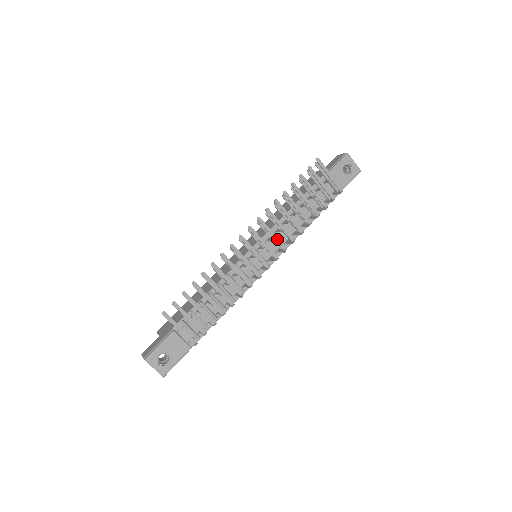
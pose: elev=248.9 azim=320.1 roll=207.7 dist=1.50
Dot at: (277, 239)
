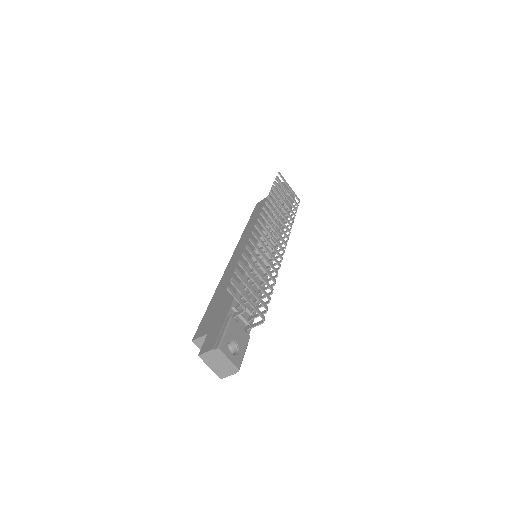
Dot at: (281, 228)
